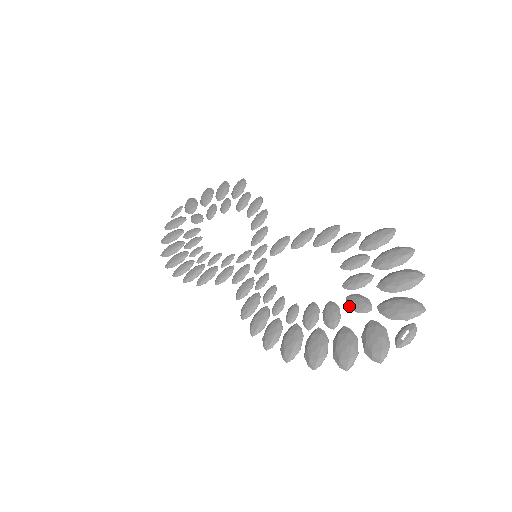
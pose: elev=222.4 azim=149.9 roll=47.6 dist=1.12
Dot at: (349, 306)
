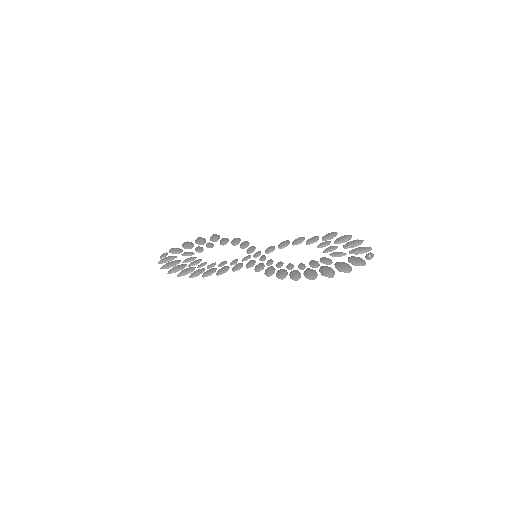
Dot at: (334, 256)
